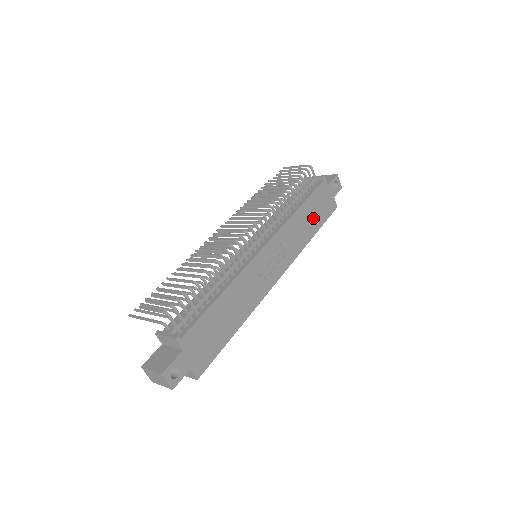
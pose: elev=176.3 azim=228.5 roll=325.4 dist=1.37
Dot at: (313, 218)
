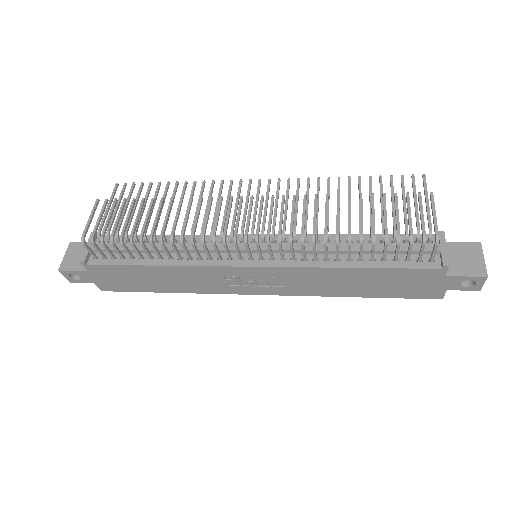
Dot at: (373, 285)
